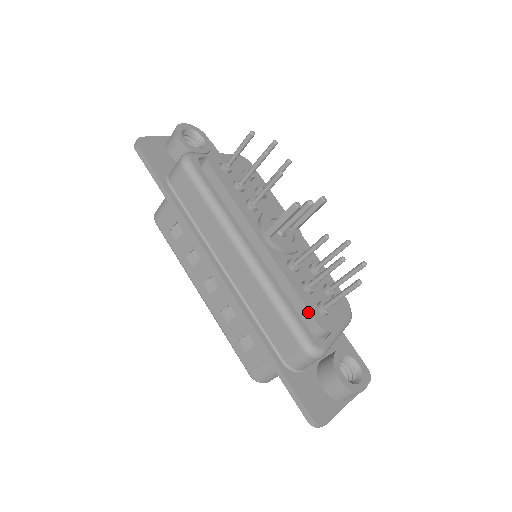
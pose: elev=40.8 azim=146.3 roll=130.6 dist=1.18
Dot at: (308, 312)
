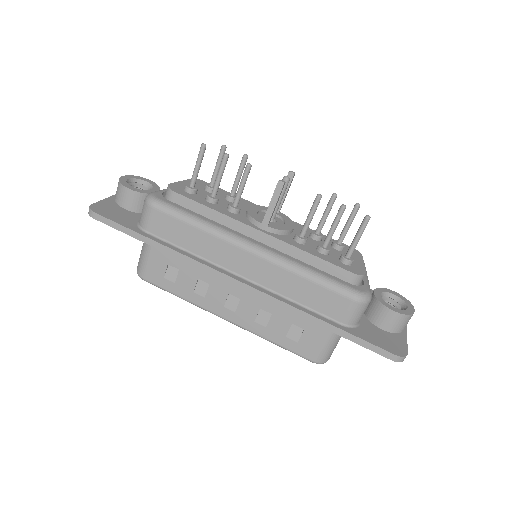
Dot at: (339, 268)
